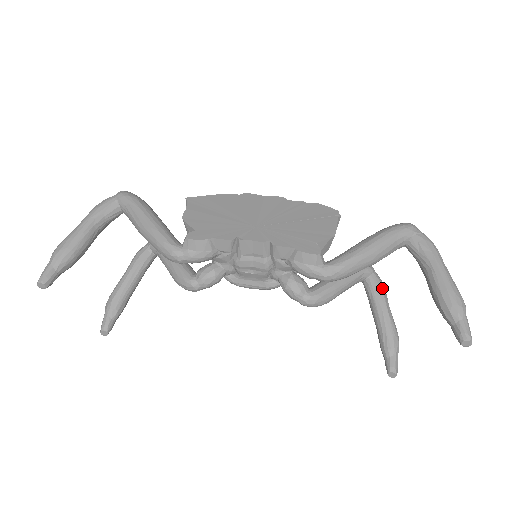
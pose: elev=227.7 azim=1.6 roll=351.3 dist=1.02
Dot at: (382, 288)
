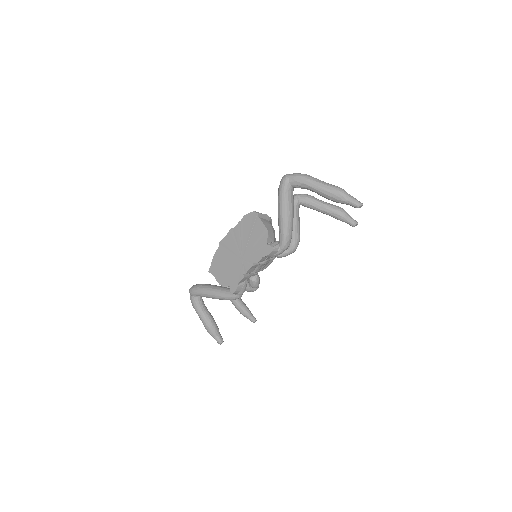
Dot at: (310, 201)
